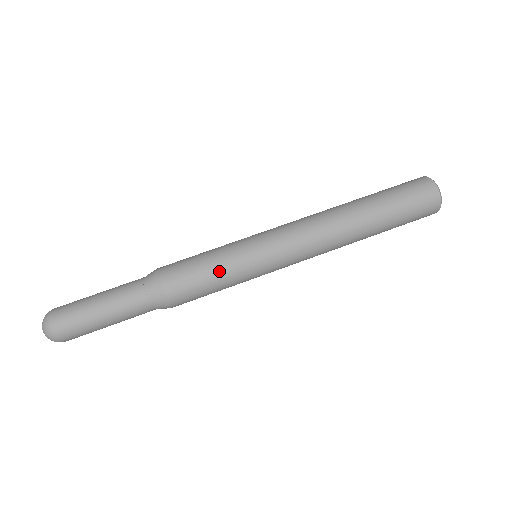
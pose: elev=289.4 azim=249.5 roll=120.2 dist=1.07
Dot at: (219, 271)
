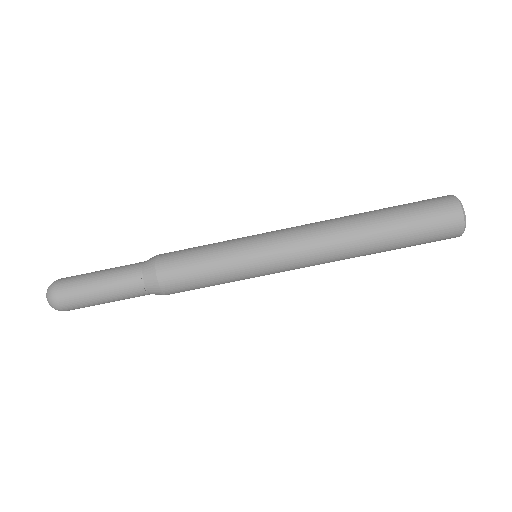
Dot at: occluded
